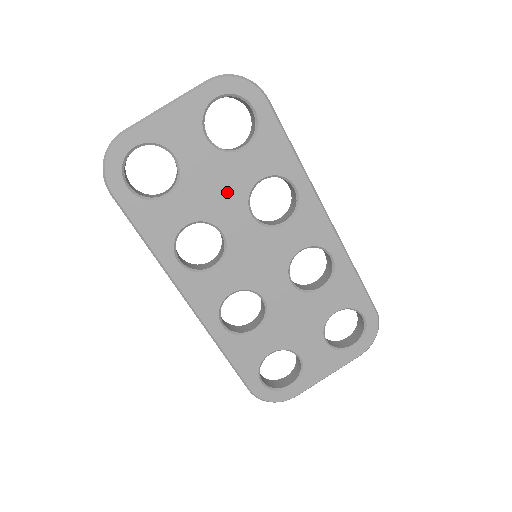
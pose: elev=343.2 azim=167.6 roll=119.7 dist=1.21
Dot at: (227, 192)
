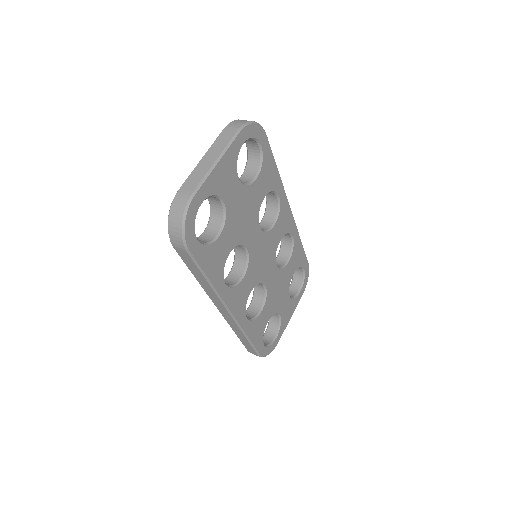
Dot at: (249, 216)
